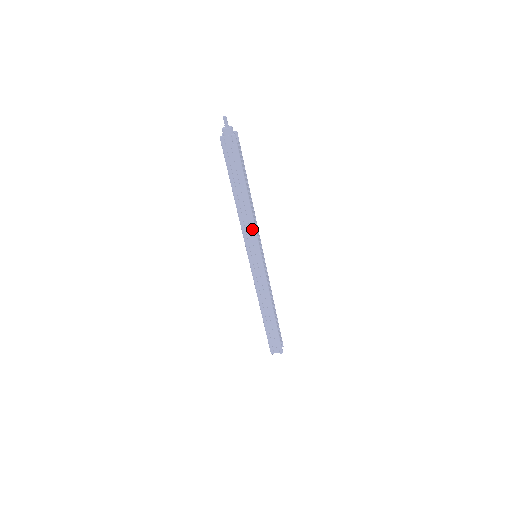
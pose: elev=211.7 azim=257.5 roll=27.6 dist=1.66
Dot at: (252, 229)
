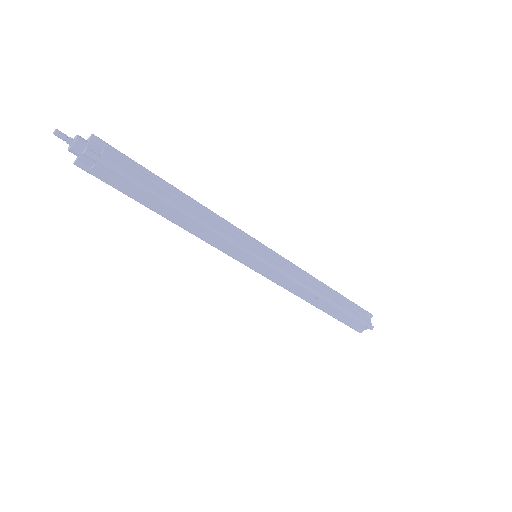
Dot at: (219, 239)
